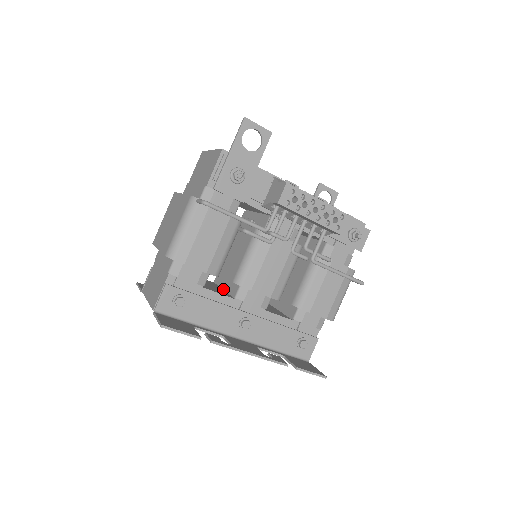
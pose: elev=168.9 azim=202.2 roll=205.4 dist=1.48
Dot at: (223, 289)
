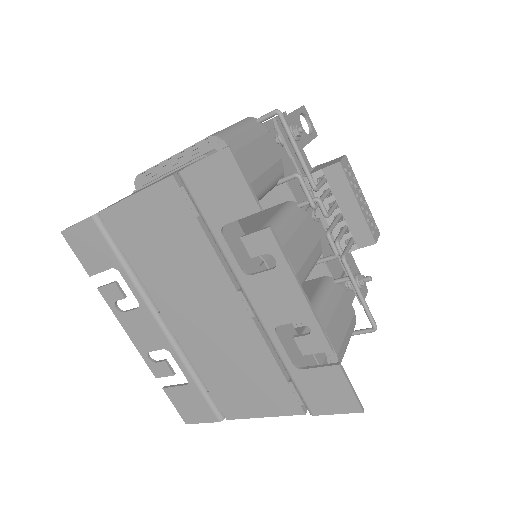
Dot at: occluded
